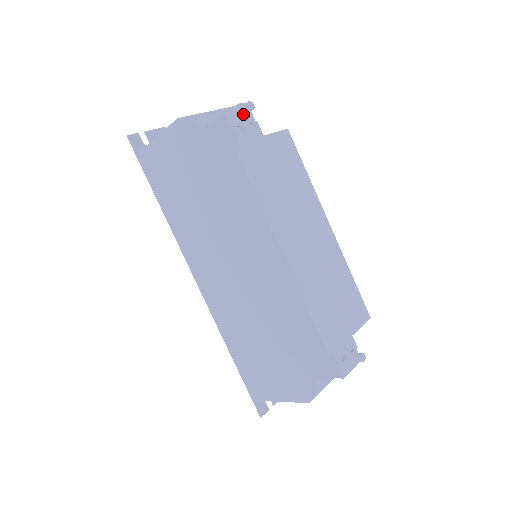
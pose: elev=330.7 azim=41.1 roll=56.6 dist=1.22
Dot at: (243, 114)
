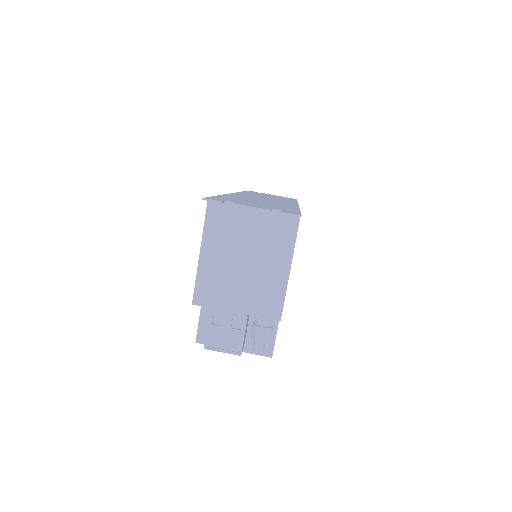
Dot at: (229, 352)
